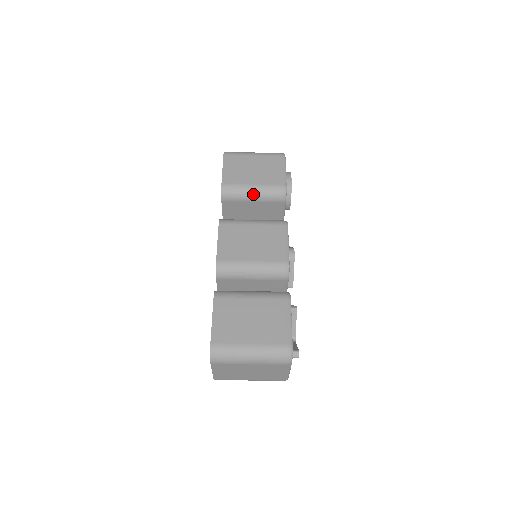
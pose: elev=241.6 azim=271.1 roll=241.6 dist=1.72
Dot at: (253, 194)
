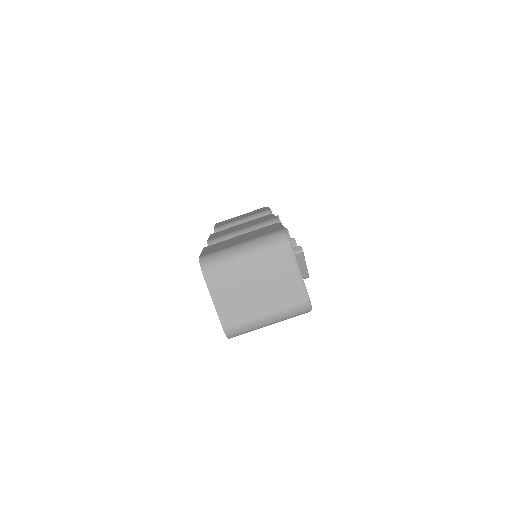
Dot at: occluded
